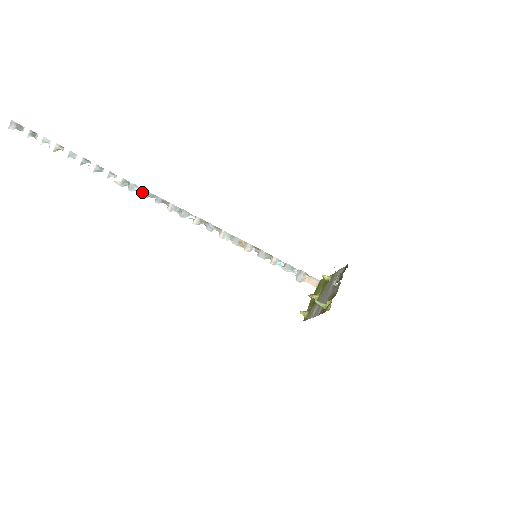
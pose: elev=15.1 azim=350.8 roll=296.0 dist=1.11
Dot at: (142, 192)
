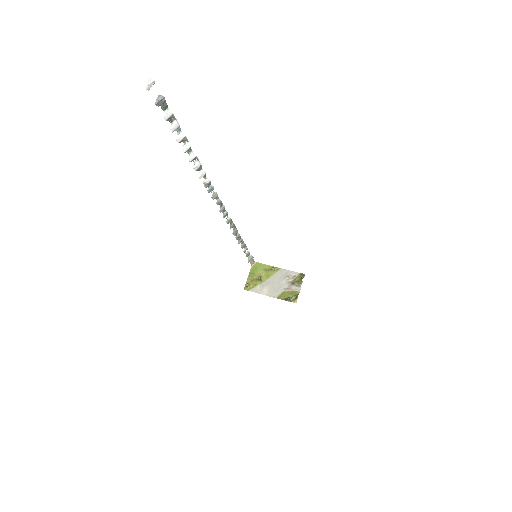
Dot at: (214, 195)
